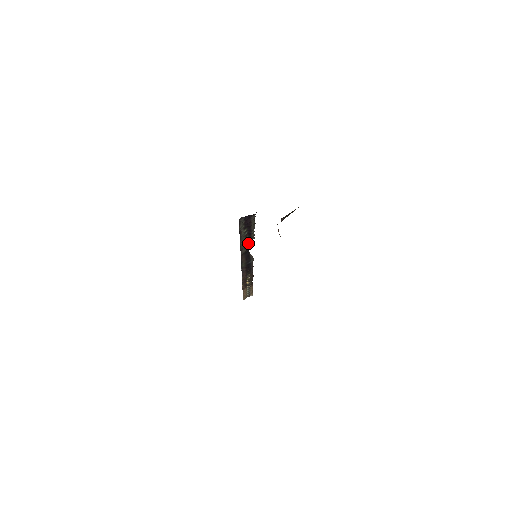
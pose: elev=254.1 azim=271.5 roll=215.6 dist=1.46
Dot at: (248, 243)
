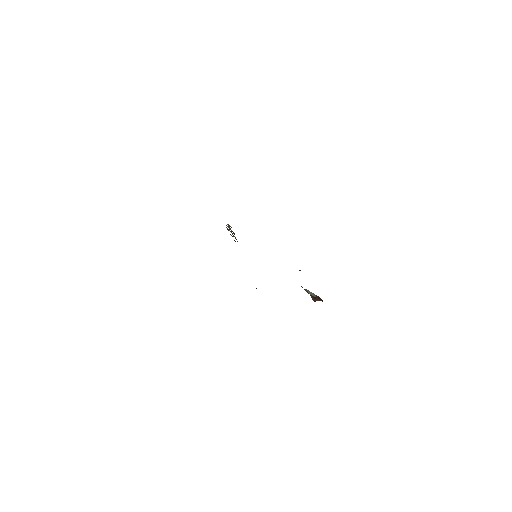
Dot at: occluded
